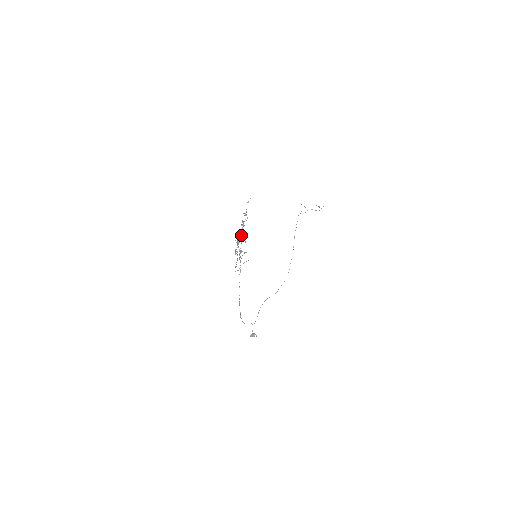
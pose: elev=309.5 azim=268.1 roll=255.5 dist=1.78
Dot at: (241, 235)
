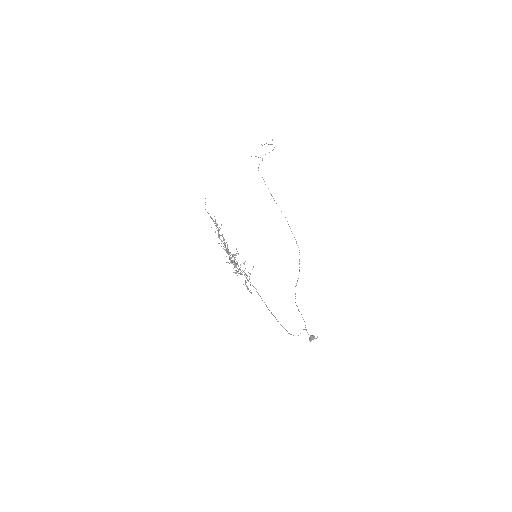
Dot at: (224, 247)
